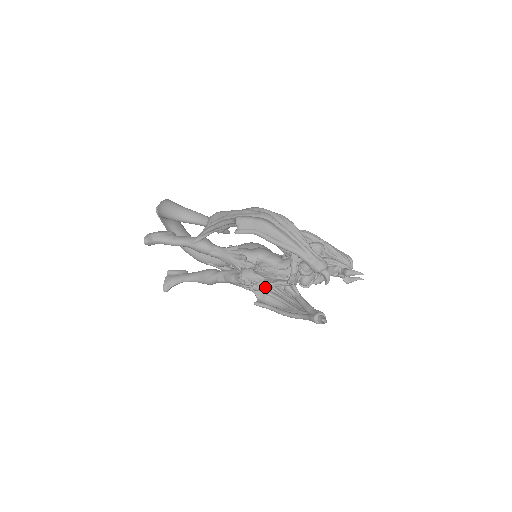
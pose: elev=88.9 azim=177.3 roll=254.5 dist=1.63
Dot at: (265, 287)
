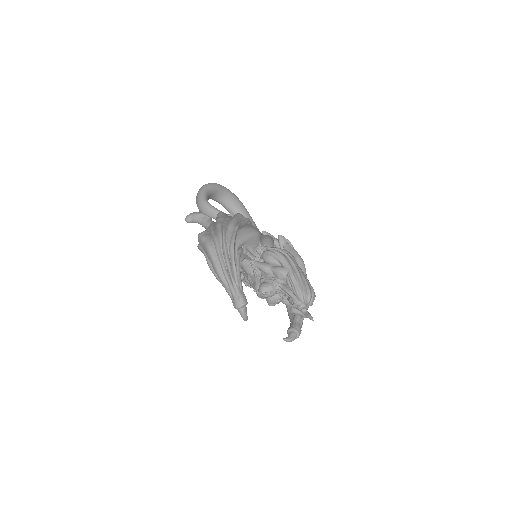
Dot at: occluded
